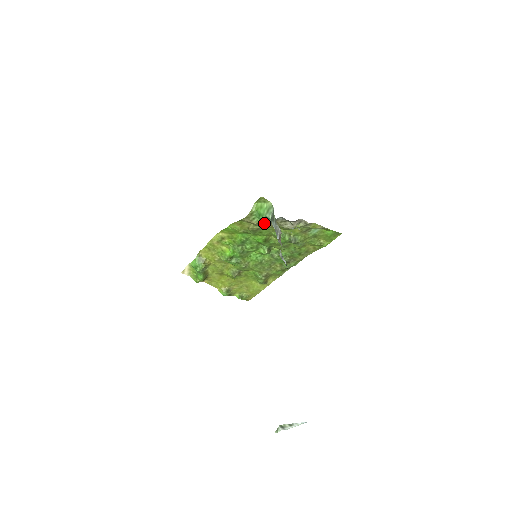
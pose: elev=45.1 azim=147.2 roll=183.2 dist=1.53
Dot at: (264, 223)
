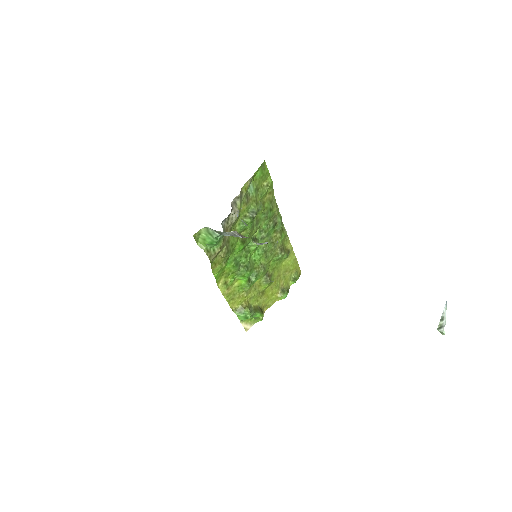
Dot at: (222, 241)
